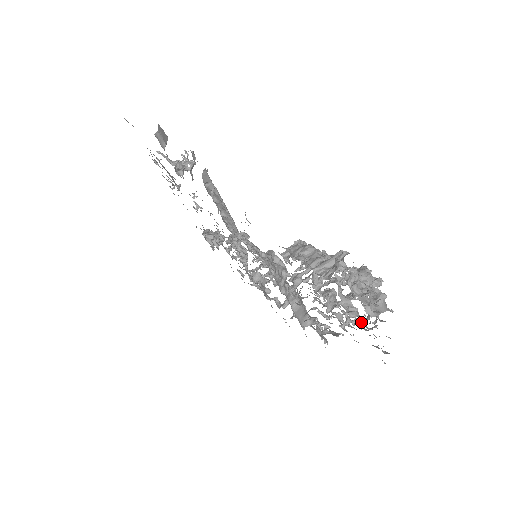
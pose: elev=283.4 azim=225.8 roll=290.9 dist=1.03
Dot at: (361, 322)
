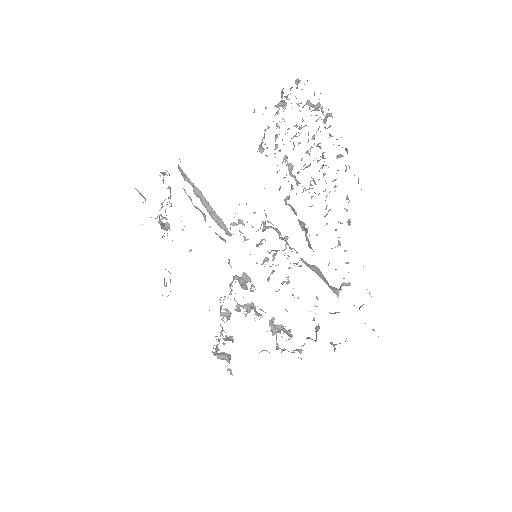
Dot at: occluded
